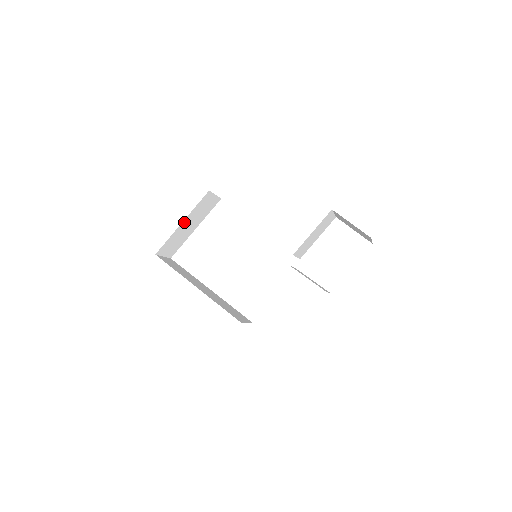
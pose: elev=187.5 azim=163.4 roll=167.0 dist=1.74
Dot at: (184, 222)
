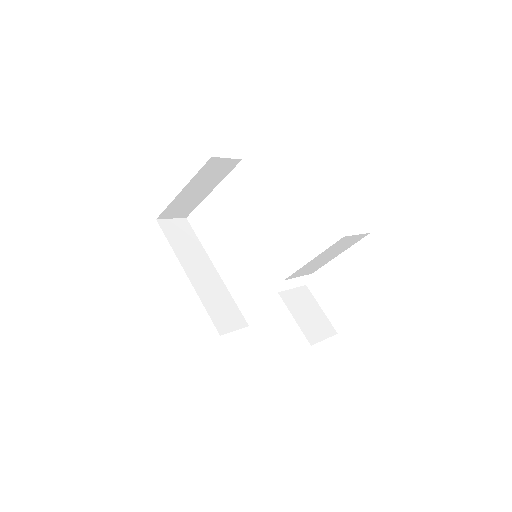
Dot at: (186, 189)
